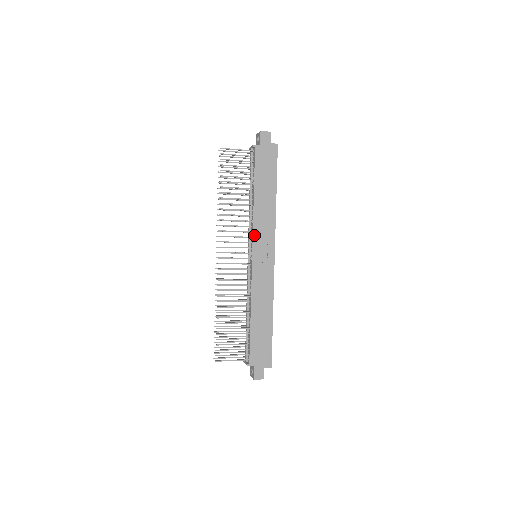
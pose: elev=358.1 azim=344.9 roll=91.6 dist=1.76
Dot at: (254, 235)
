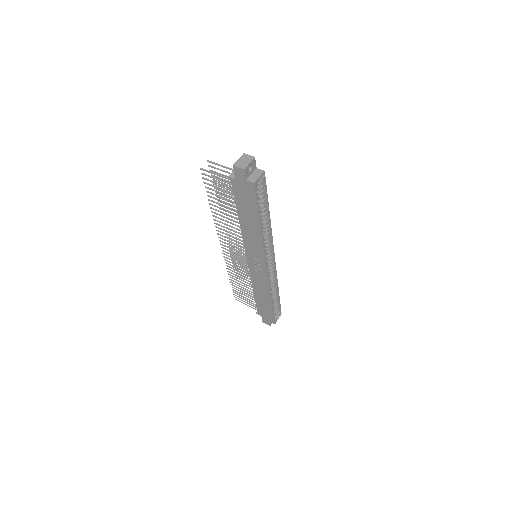
Dot at: (245, 247)
